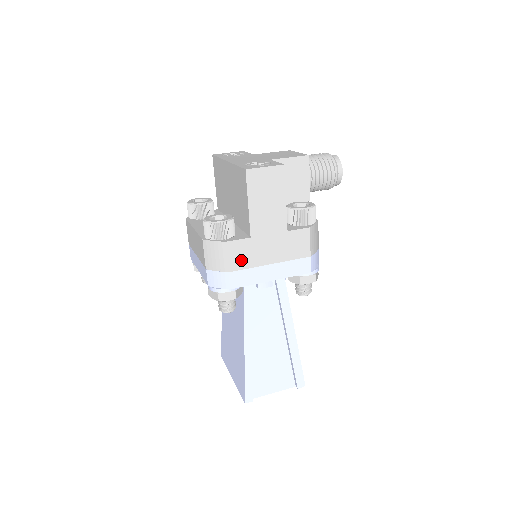
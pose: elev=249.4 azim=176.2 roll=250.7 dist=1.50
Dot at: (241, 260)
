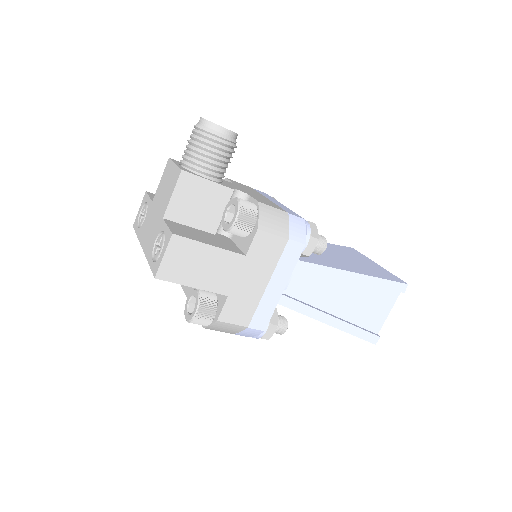
Dot at: (244, 312)
